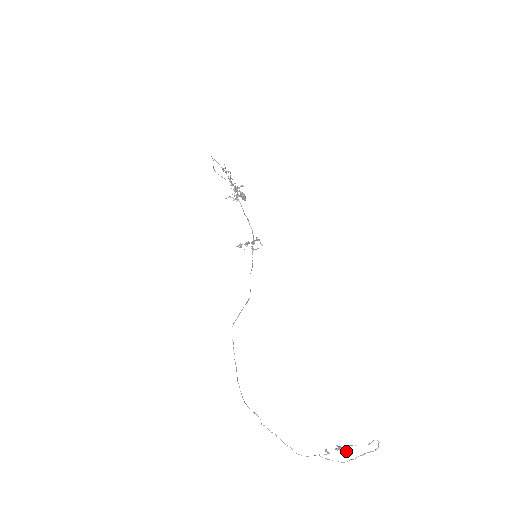
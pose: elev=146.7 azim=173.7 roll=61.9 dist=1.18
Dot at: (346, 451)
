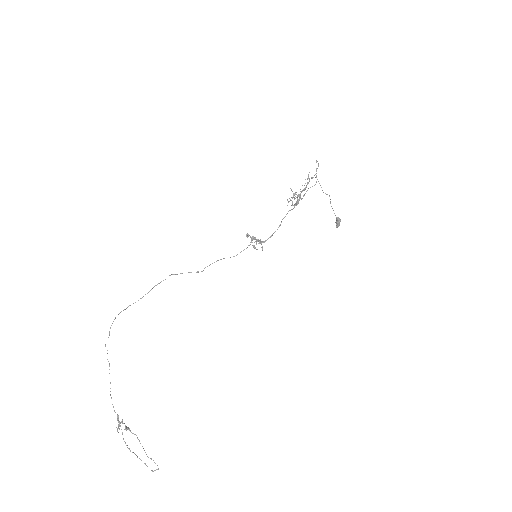
Dot at: (117, 428)
